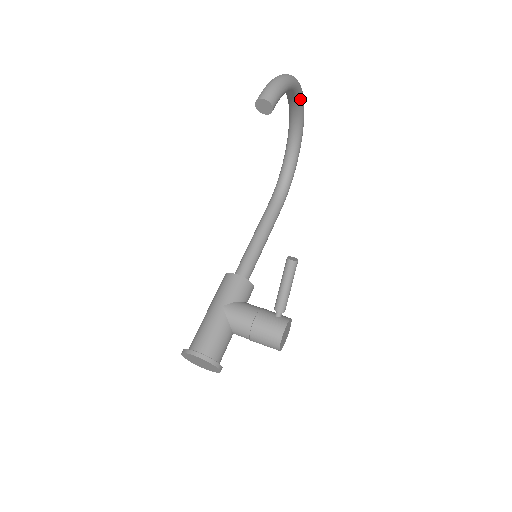
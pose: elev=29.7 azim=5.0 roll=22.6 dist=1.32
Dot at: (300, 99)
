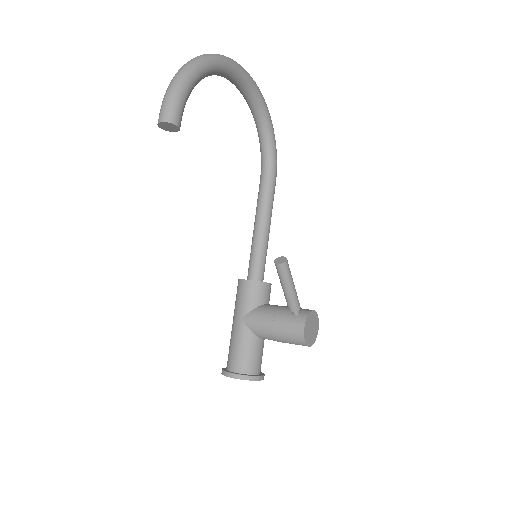
Dot at: (227, 69)
